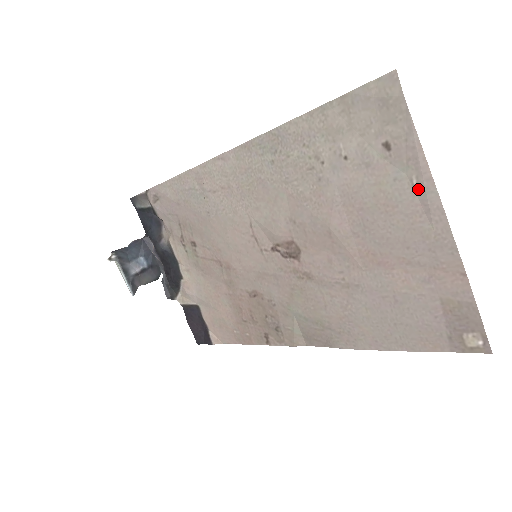
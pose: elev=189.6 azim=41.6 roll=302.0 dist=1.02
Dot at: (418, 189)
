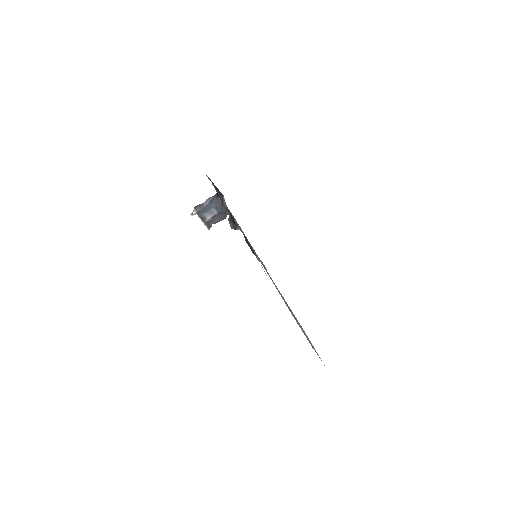
Dot at: occluded
